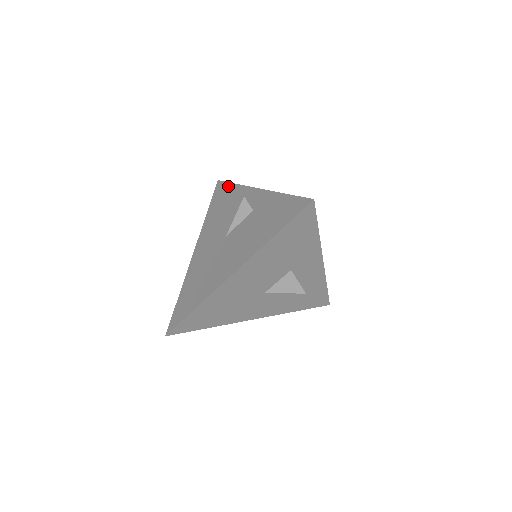
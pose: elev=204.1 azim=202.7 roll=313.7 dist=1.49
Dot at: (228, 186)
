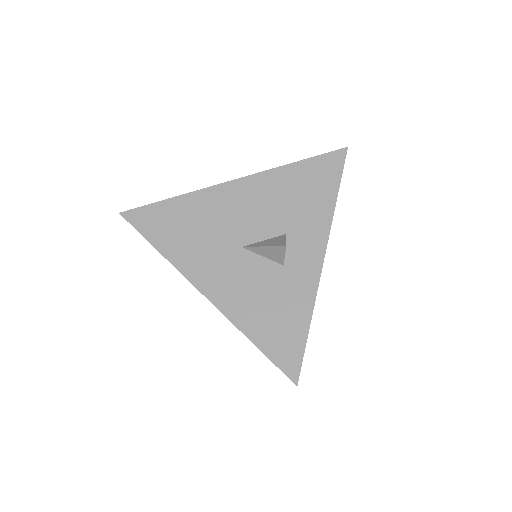
Dot at: occluded
